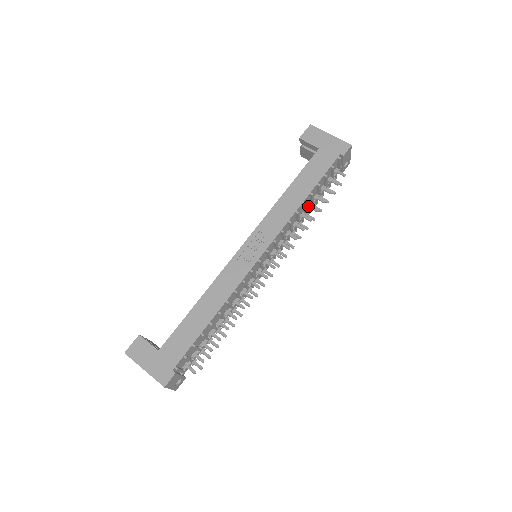
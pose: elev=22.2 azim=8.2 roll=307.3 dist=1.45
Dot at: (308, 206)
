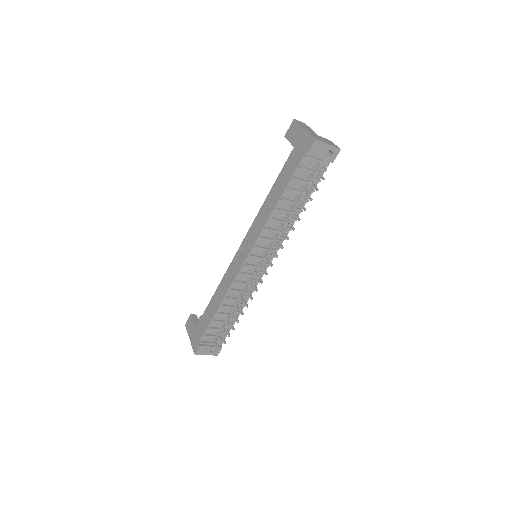
Dot at: (289, 208)
